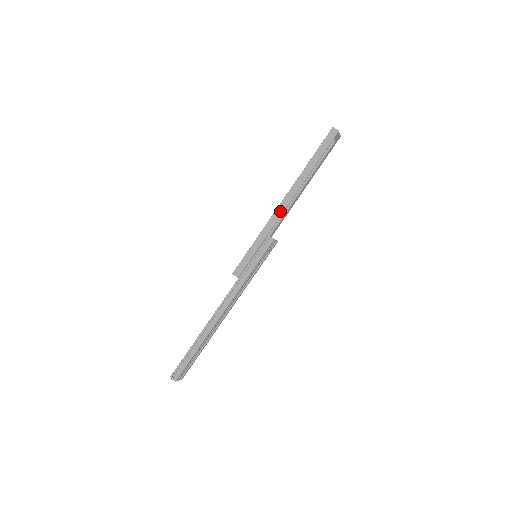
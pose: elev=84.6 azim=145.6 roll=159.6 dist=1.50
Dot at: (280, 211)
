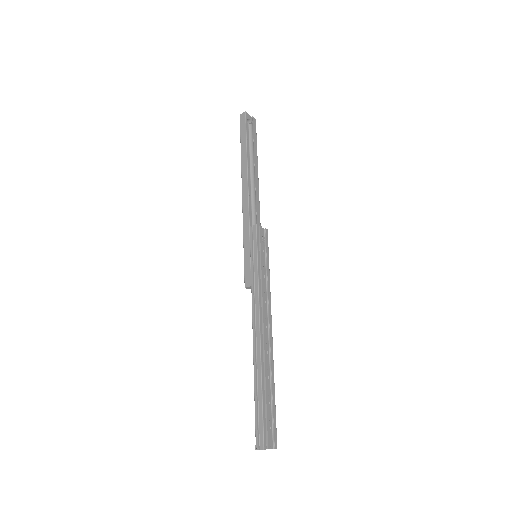
Dot at: (246, 201)
